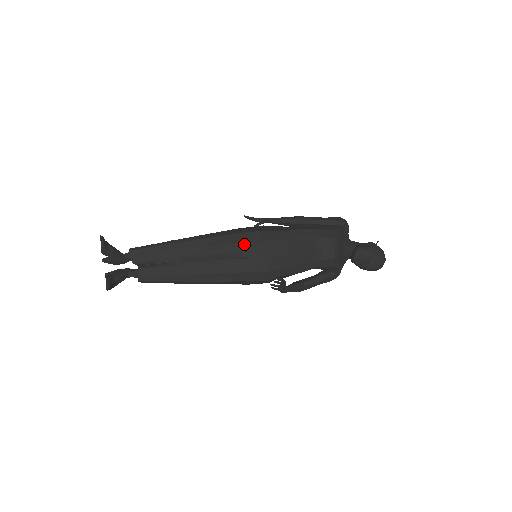
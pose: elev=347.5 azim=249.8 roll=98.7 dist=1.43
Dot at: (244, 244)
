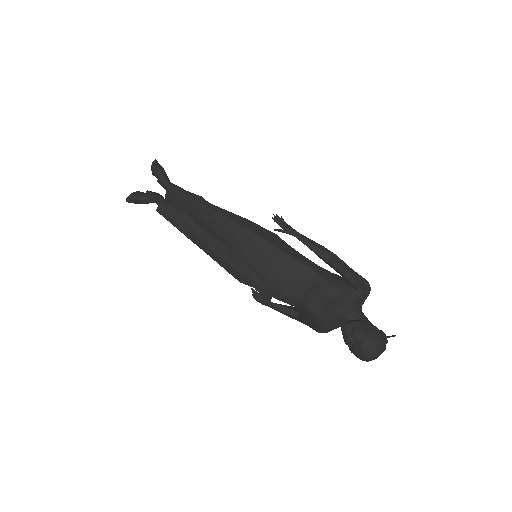
Dot at: (235, 236)
